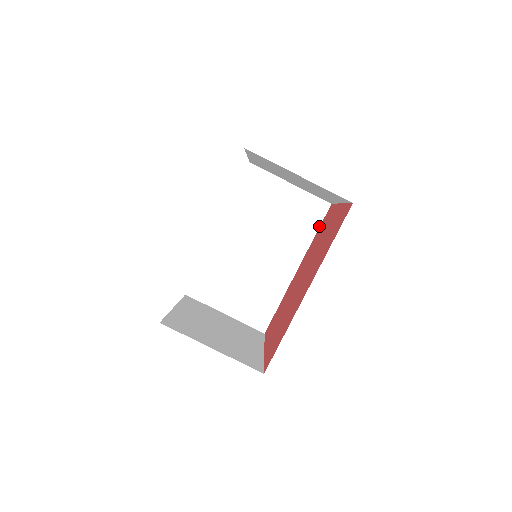
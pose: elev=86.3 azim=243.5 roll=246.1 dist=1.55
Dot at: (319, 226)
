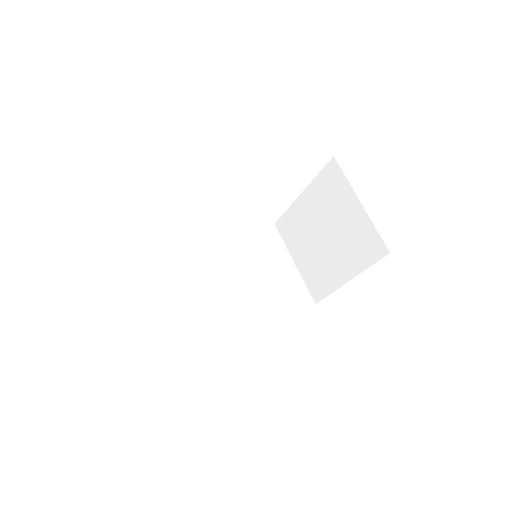
Dot at: (295, 311)
